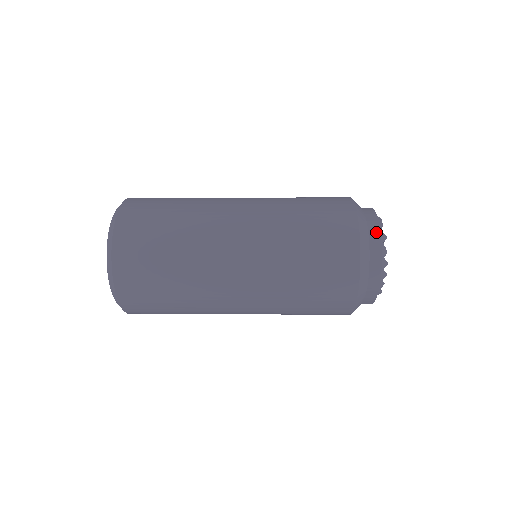
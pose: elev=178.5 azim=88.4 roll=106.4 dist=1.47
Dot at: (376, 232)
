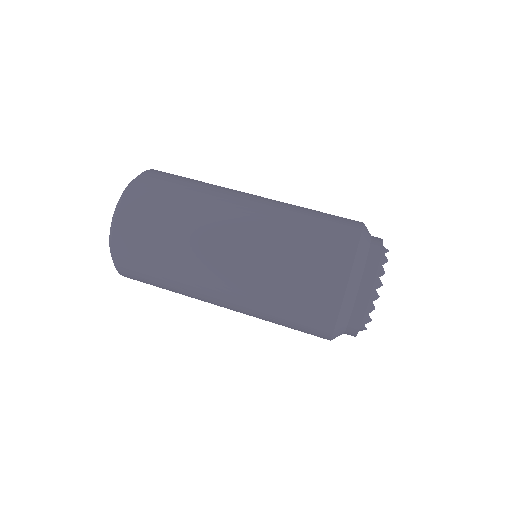
Dot at: (356, 325)
